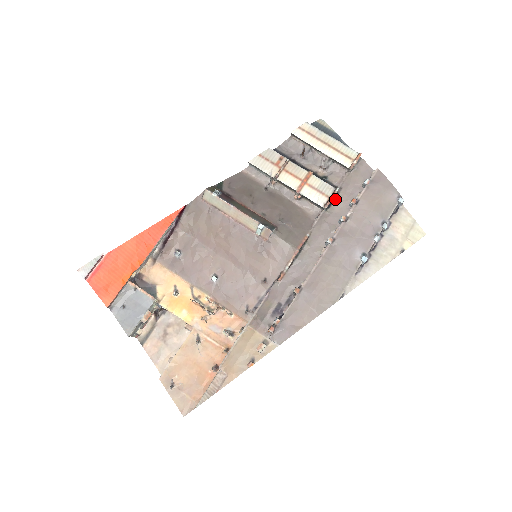
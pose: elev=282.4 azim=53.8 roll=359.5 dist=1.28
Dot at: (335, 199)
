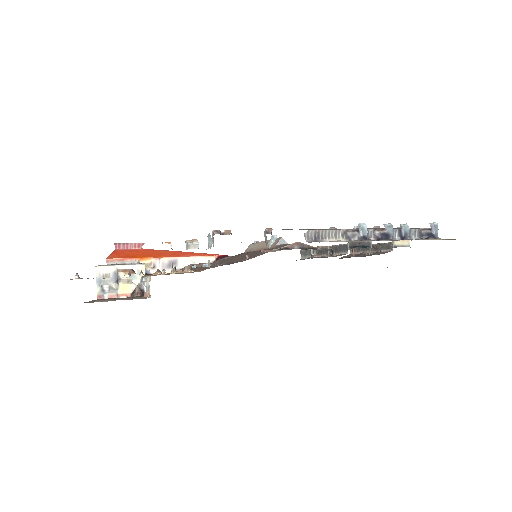
Dot at: occluded
